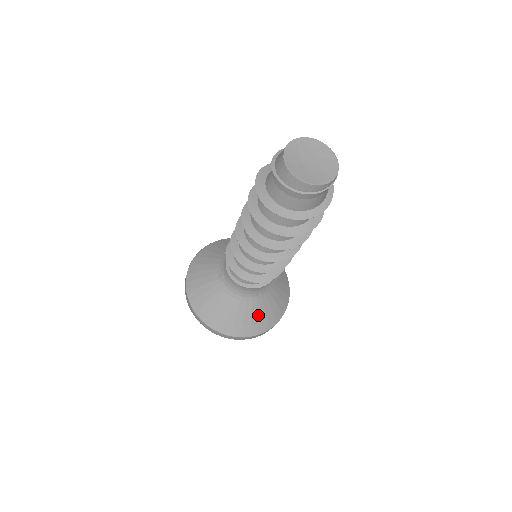
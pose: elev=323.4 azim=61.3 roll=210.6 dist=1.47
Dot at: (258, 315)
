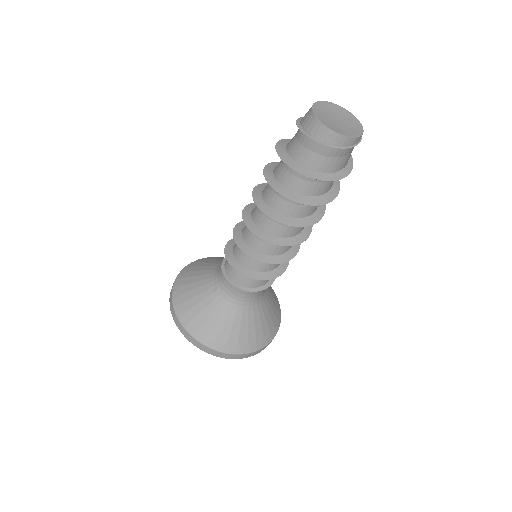
Dot at: (260, 325)
